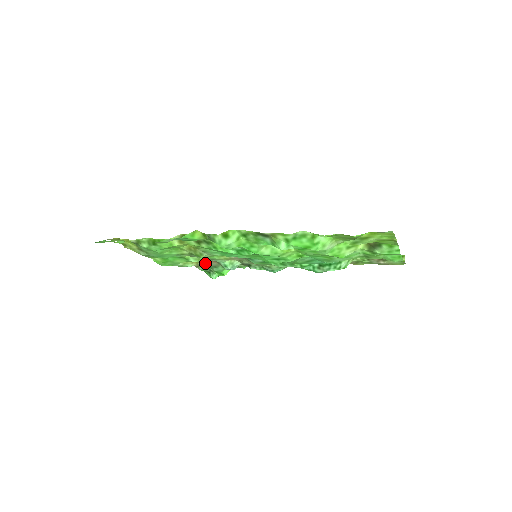
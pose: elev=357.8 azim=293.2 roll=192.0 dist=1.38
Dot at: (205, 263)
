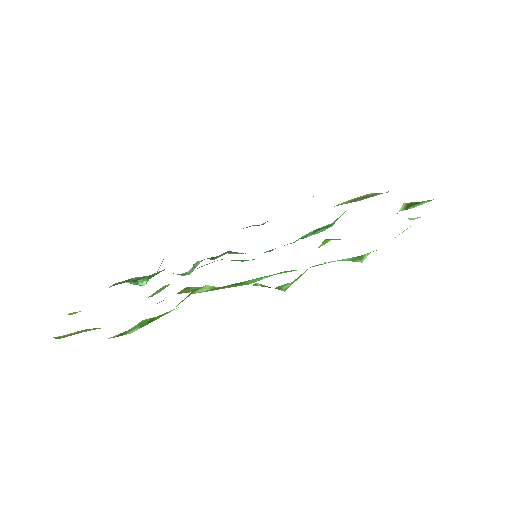
Dot at: occluded
